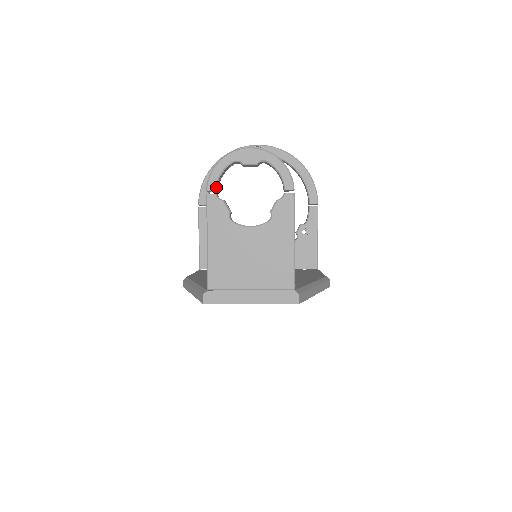
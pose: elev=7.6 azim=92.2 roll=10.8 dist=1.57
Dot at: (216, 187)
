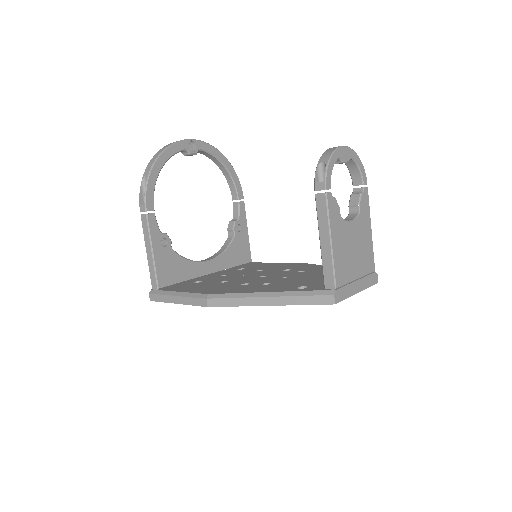
Dot at: (330, 185)
